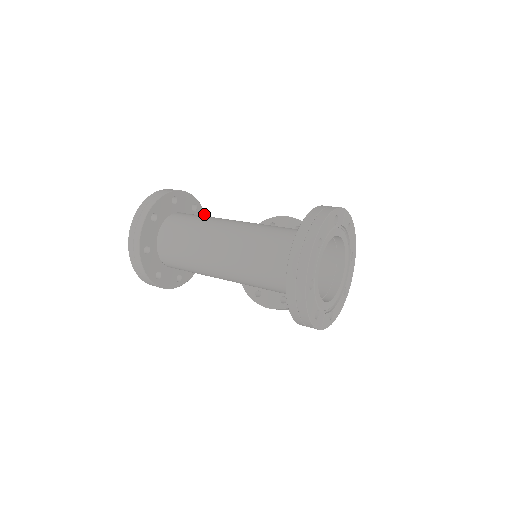
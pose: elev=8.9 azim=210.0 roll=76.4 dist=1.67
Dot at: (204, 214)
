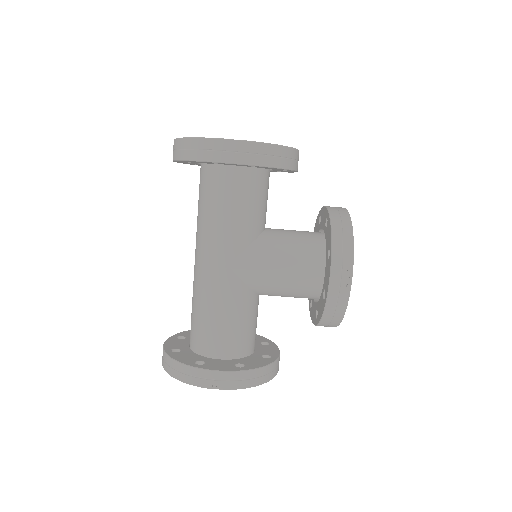
Dot at: (260, 337)
